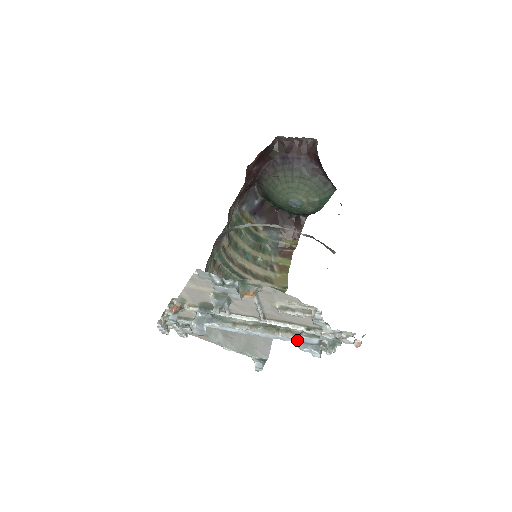
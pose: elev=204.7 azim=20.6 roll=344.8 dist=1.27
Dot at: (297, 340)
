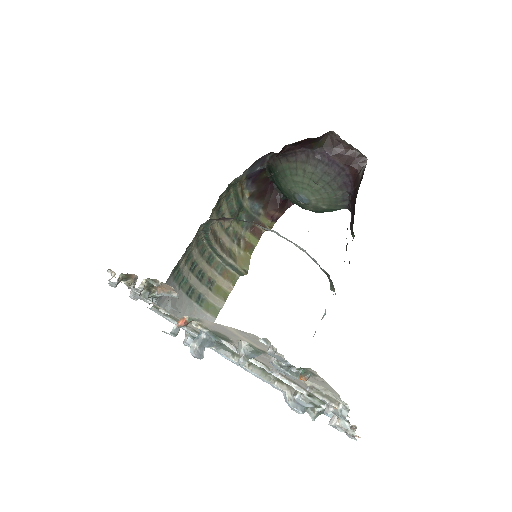
Dot at: (290, 396)
